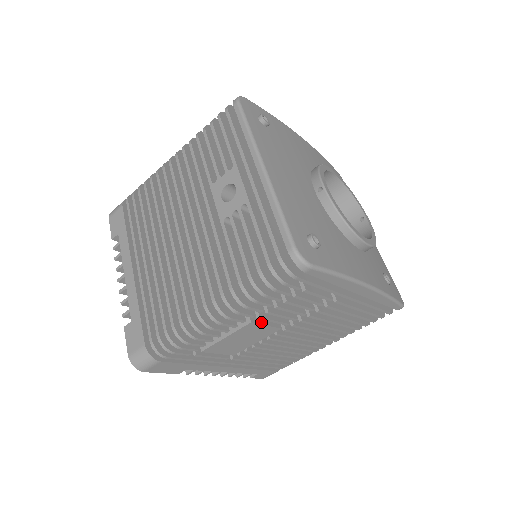
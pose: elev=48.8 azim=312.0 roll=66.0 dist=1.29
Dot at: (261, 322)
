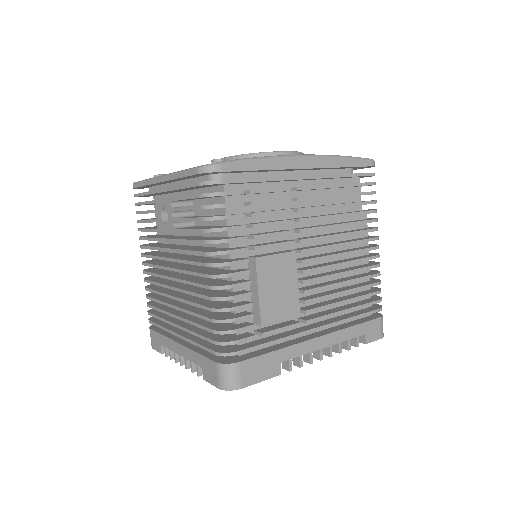
Dot at: (268, 255)
